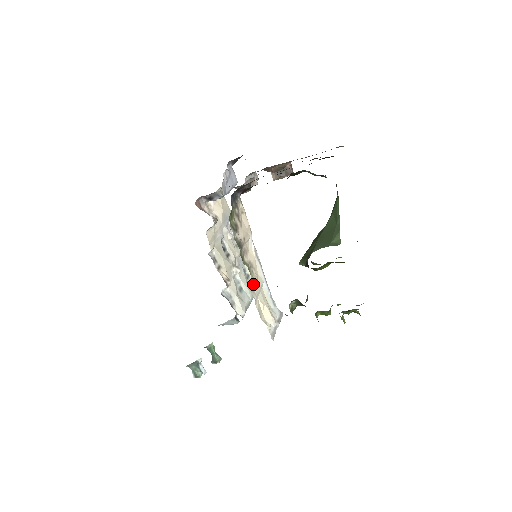
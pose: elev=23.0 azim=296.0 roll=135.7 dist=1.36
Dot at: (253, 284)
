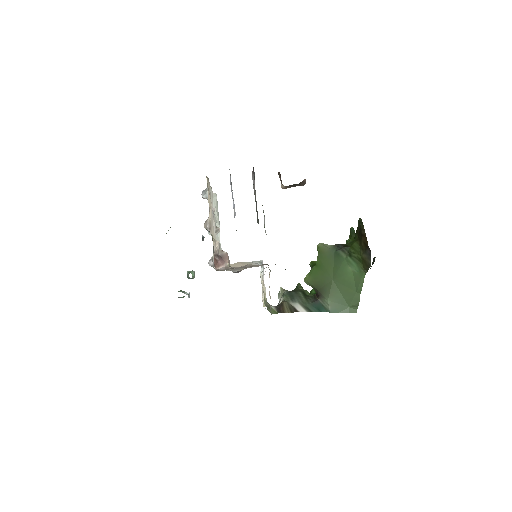
Dot at: occluded
